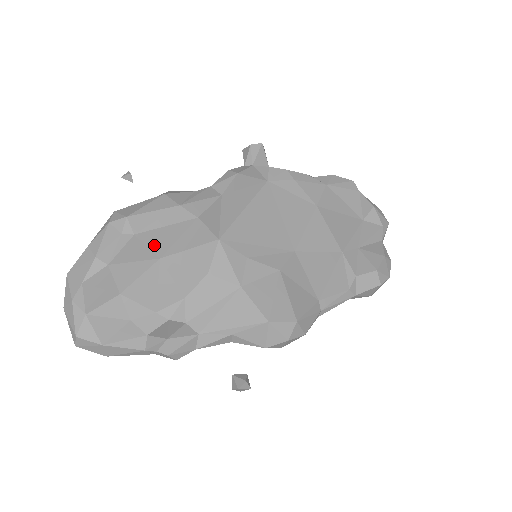
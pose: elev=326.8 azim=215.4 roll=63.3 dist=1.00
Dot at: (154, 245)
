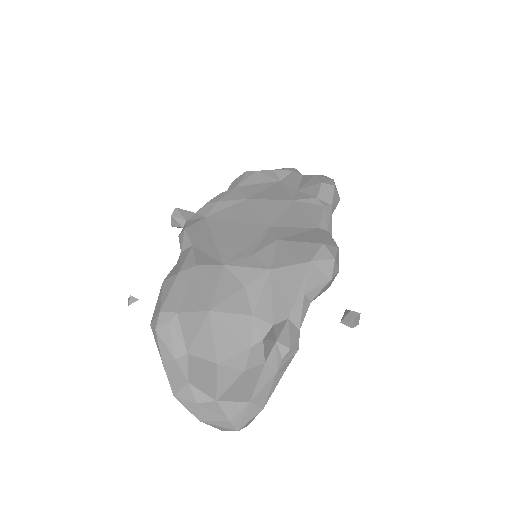
Dot at: (195, 307)
